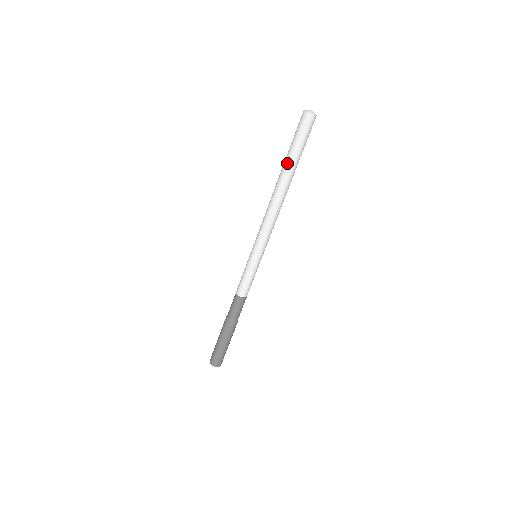
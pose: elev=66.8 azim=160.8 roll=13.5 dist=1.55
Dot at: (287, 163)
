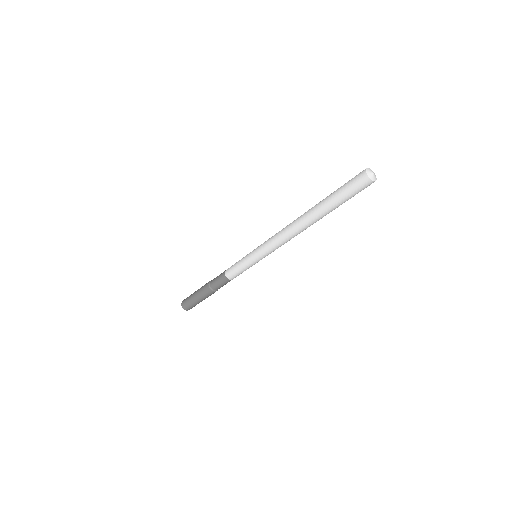
Dot at: (321, 202)
